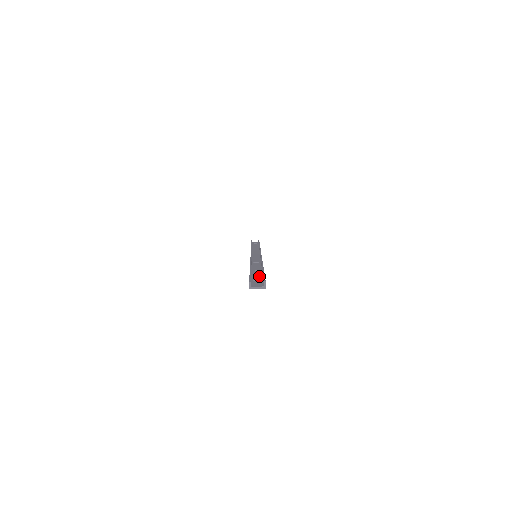
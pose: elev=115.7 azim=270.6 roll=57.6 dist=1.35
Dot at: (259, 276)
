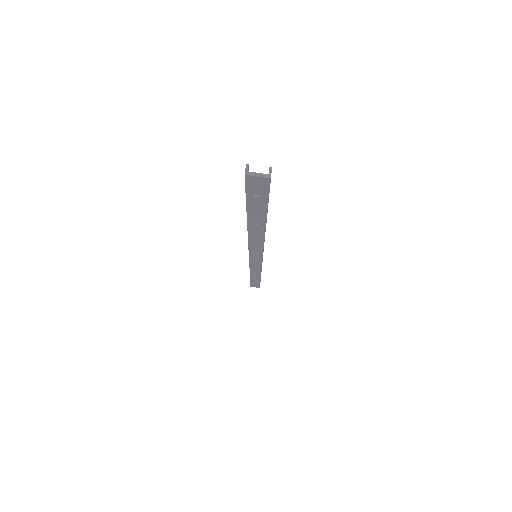
Dot at: (260, 204)
